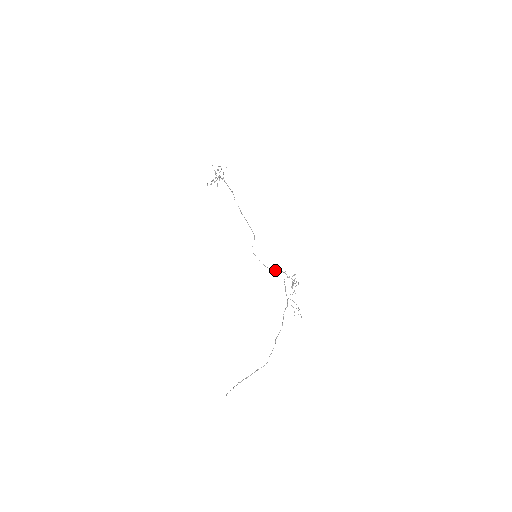
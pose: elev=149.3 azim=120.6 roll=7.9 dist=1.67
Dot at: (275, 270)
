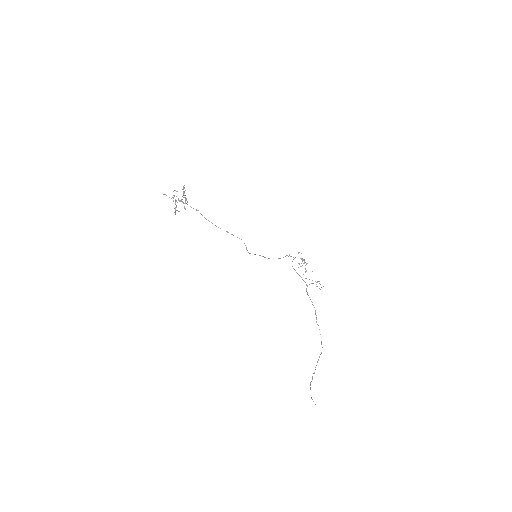
Dot at: occluded
